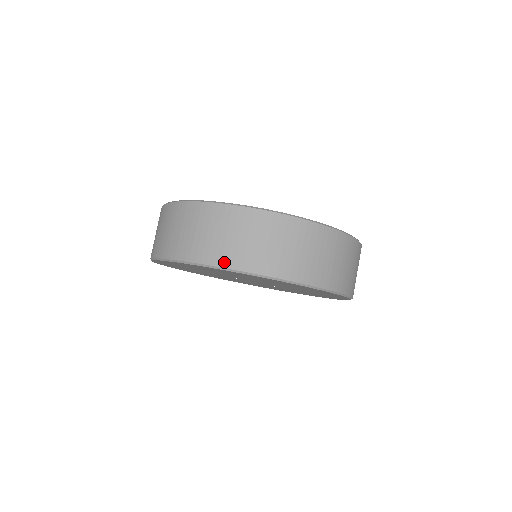
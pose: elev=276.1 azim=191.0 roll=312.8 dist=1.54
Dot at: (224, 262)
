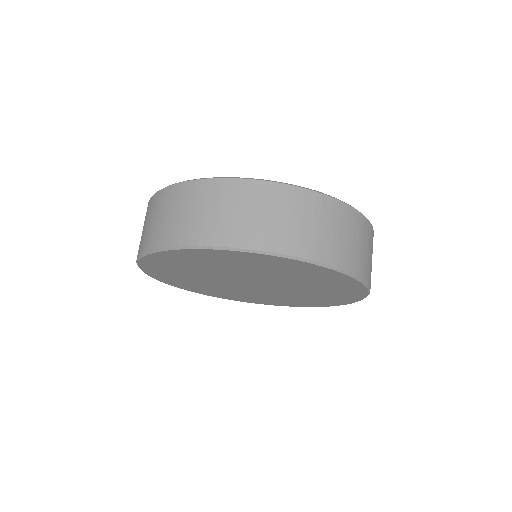
Dot at: (152, 245)
